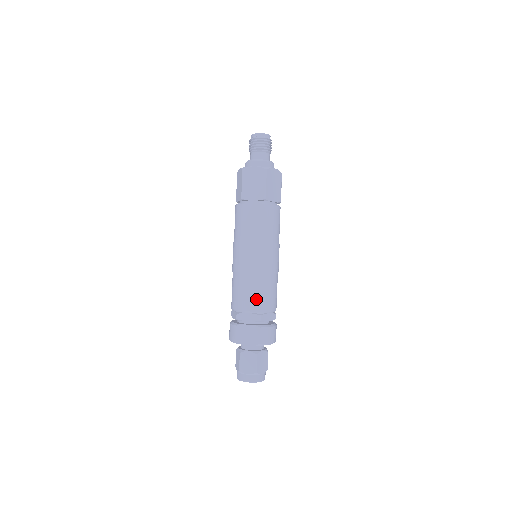
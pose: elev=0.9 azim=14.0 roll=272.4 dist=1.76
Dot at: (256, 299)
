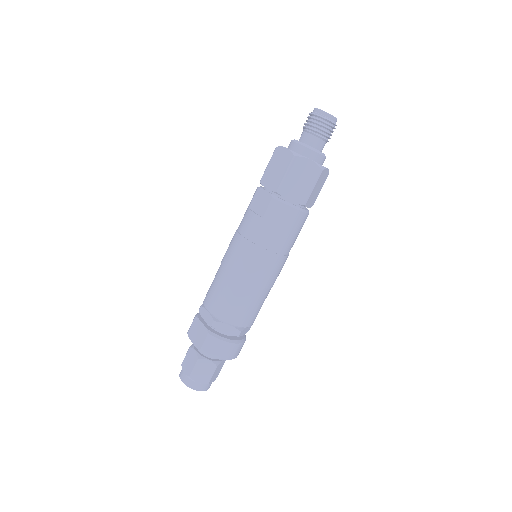
Dot at: (218, 301)
